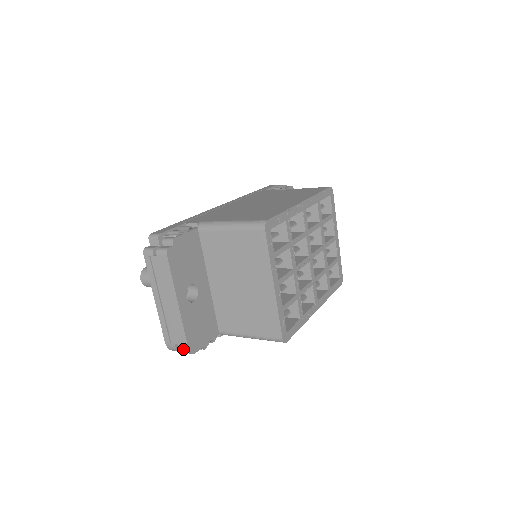
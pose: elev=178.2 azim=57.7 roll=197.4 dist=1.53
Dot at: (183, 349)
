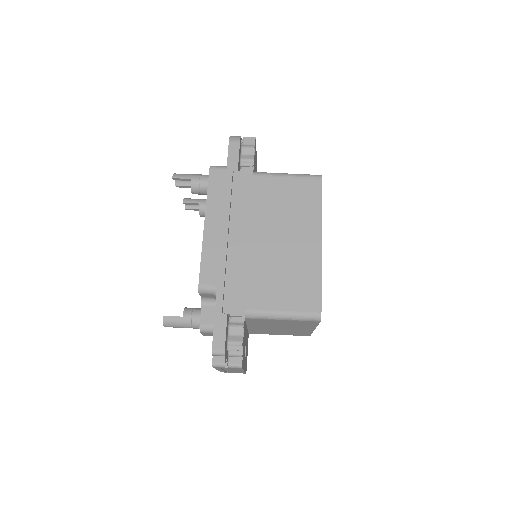
Dot at: occluded
